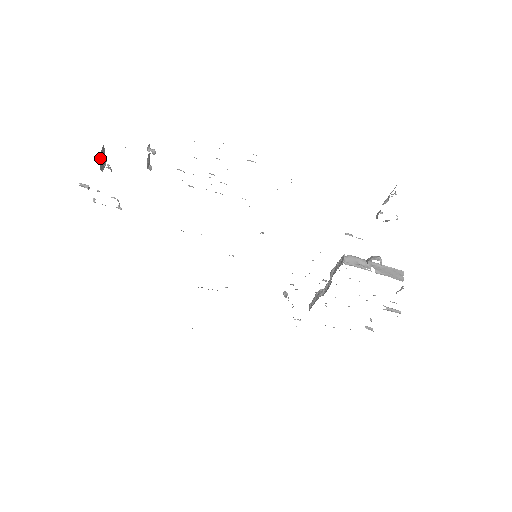
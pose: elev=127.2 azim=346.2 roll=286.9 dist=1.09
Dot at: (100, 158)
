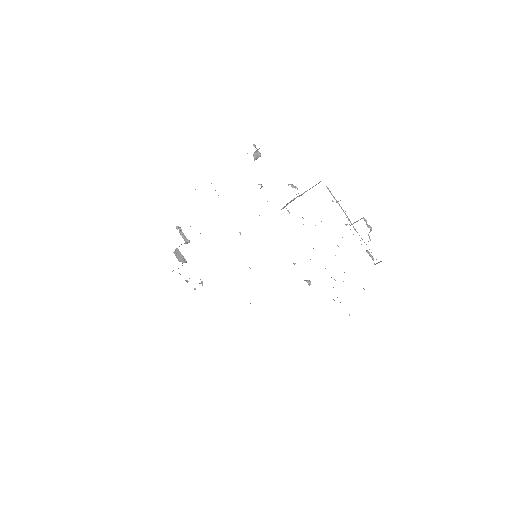
Dot at: occluded
